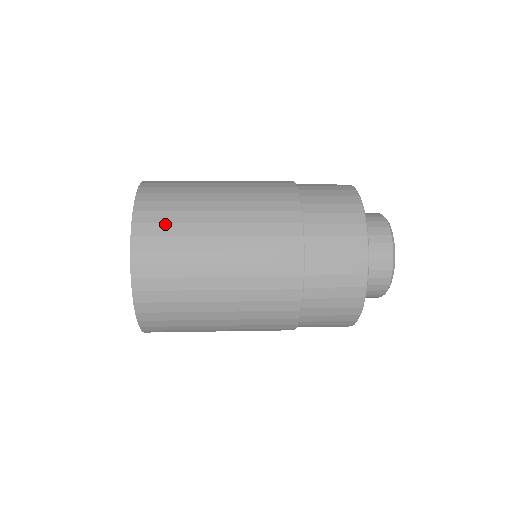
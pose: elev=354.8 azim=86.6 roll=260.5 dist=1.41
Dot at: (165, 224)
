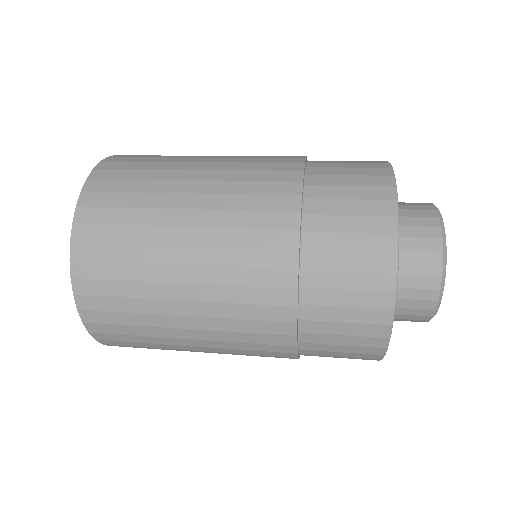
Dot at: (111, 263)
